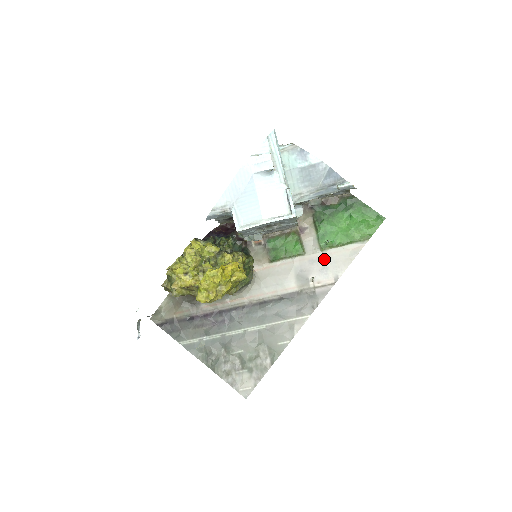
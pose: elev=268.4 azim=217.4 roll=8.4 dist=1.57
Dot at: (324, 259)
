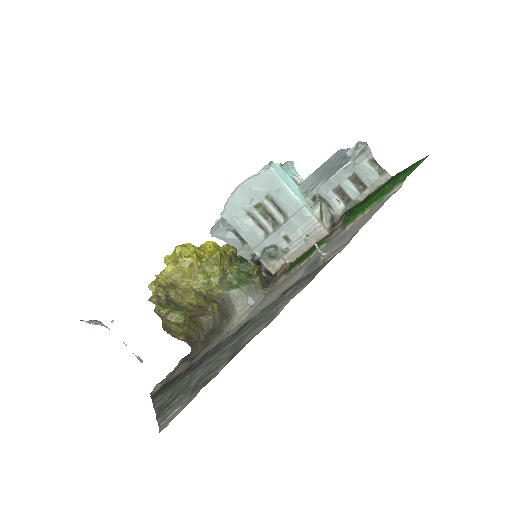
Dot at: (346, 233)
